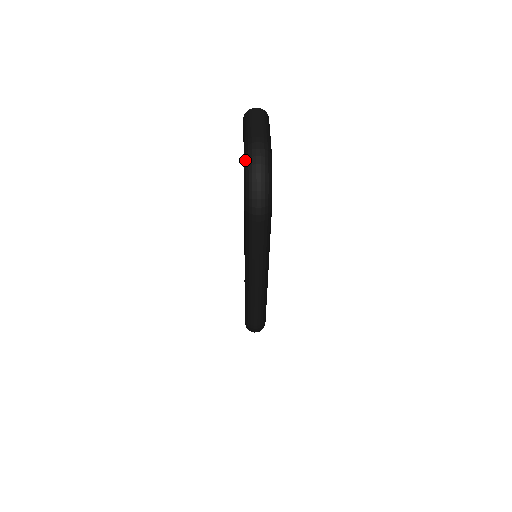
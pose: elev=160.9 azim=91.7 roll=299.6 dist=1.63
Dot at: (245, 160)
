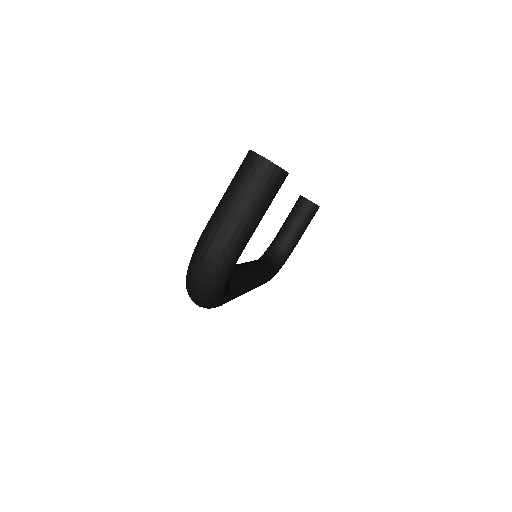
Dot at: occluded
